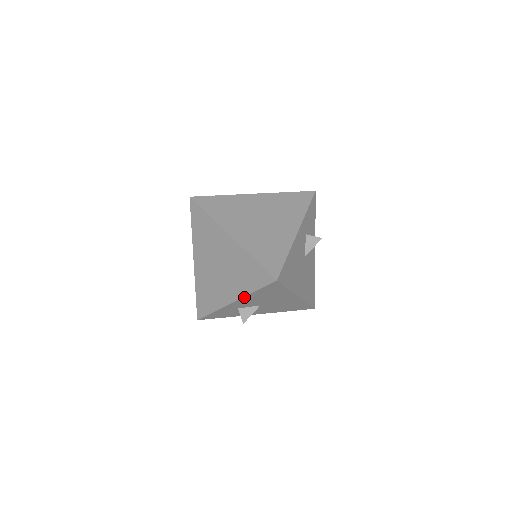
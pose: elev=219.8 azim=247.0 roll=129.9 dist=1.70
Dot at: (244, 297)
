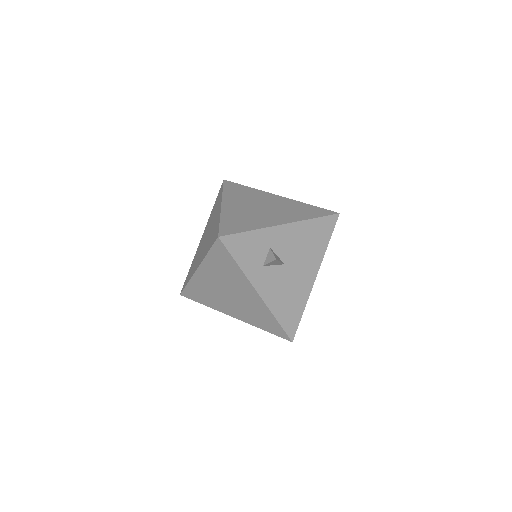
Dot at: occluded
